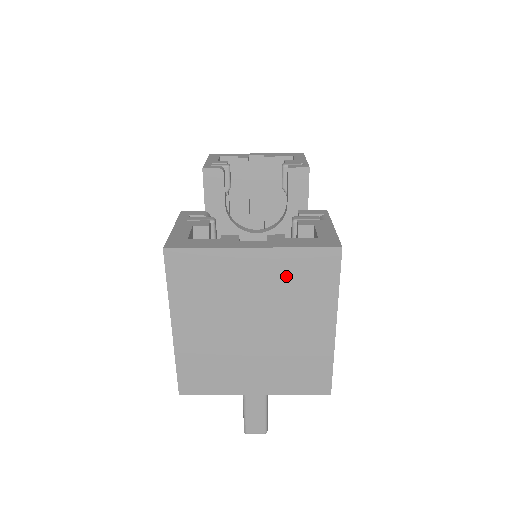
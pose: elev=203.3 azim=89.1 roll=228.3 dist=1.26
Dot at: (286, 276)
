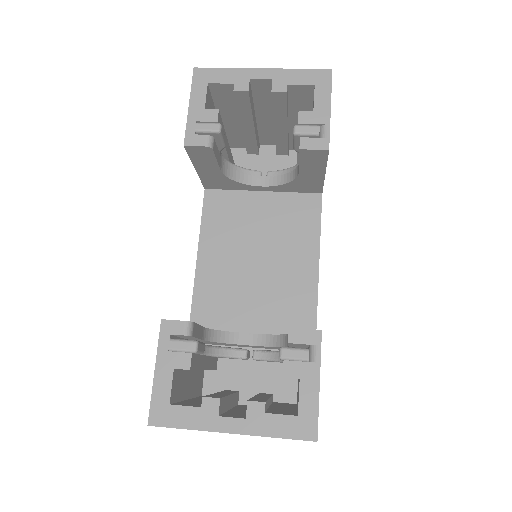
Dot at: occluded
